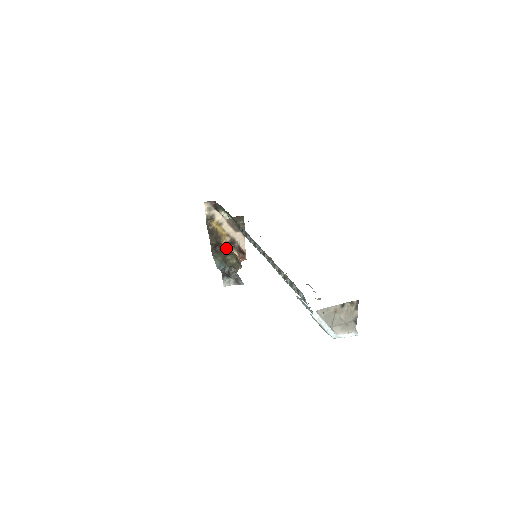
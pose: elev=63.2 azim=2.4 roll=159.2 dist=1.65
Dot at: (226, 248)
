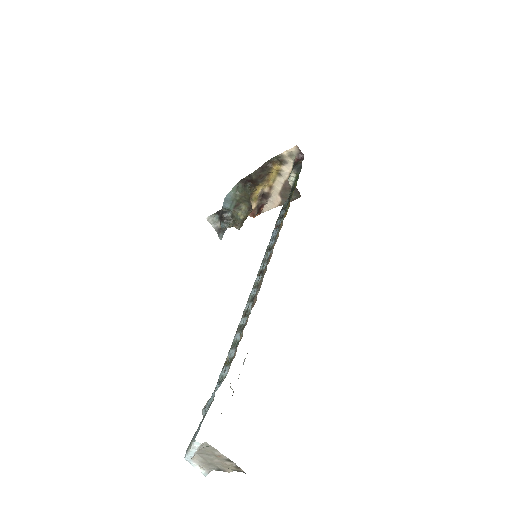
Dot at: (255, 192)
